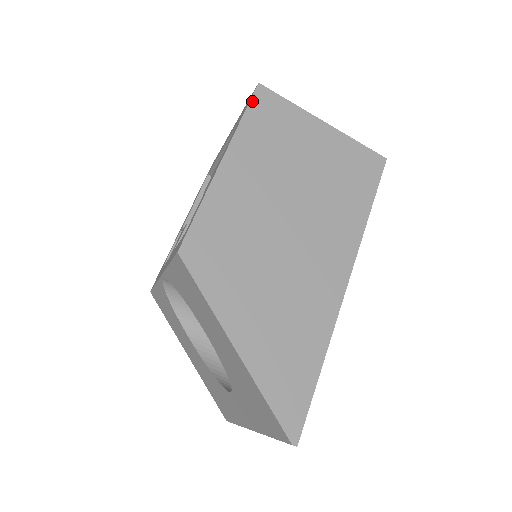
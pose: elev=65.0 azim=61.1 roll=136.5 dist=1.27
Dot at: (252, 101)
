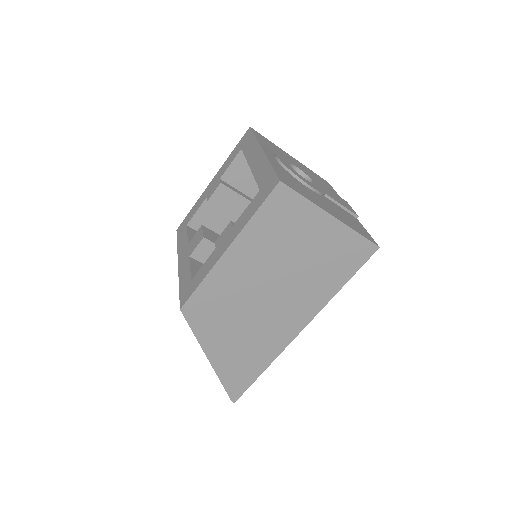
Dot at: (268, 199)
